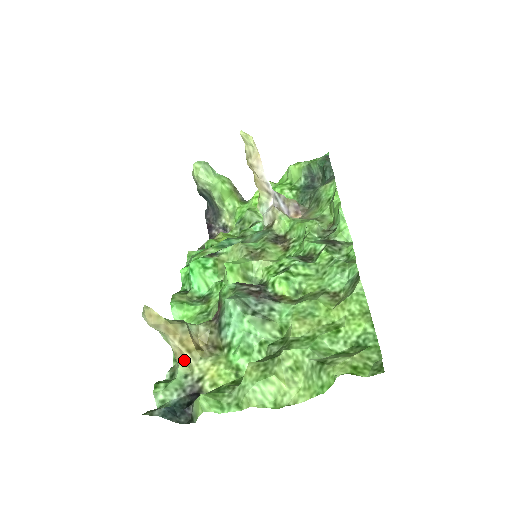
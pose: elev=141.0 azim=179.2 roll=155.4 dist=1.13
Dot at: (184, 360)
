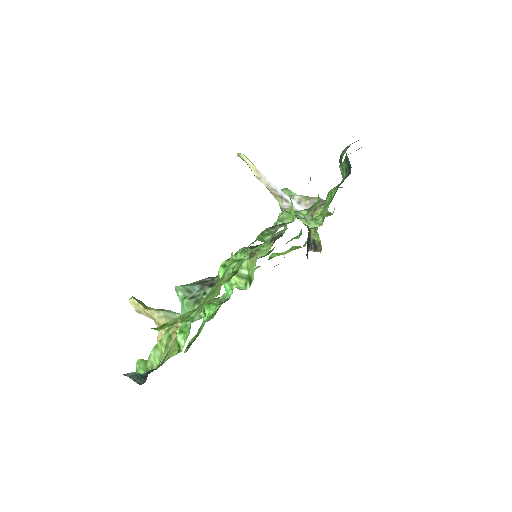
Dot at: occluded
